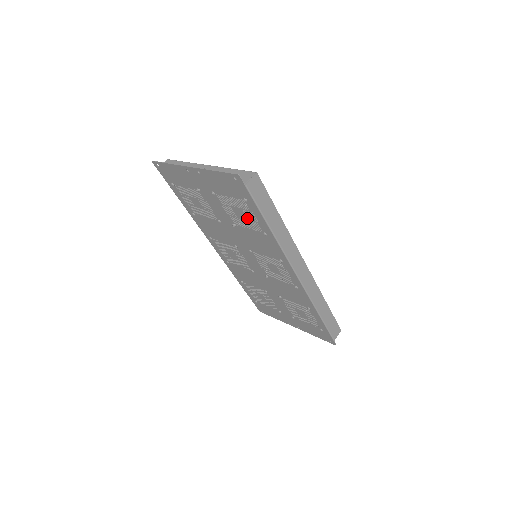
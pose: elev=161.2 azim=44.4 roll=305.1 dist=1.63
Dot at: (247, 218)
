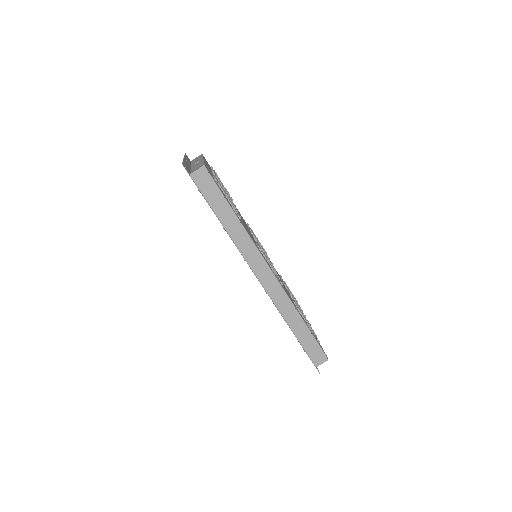
Dot at: occluded
